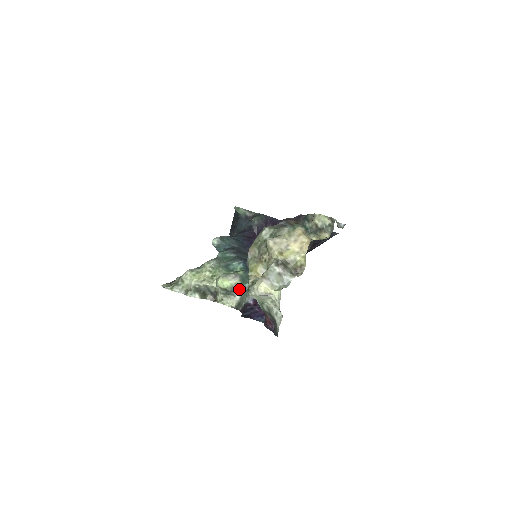
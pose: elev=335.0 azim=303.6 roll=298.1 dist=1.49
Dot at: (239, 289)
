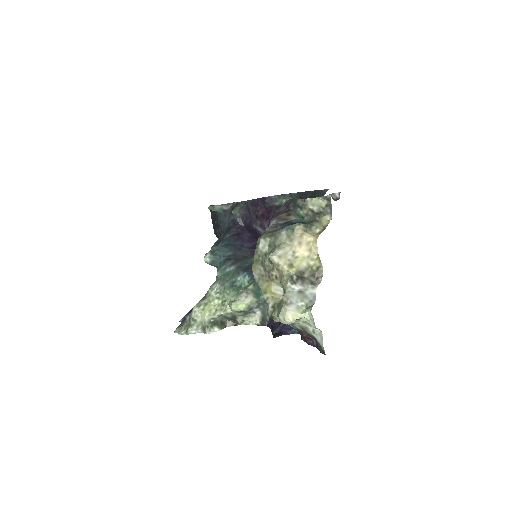
Dot at: (256, 304)
